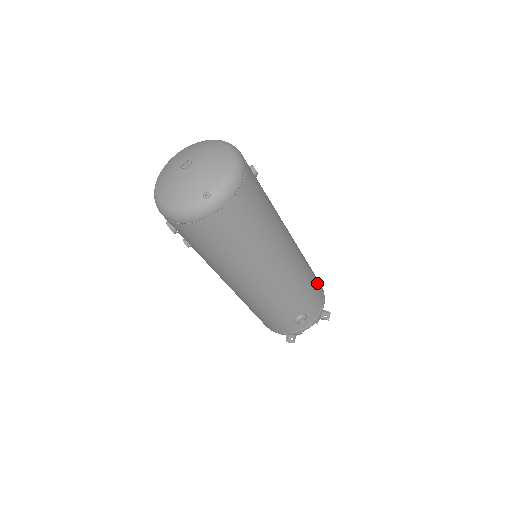
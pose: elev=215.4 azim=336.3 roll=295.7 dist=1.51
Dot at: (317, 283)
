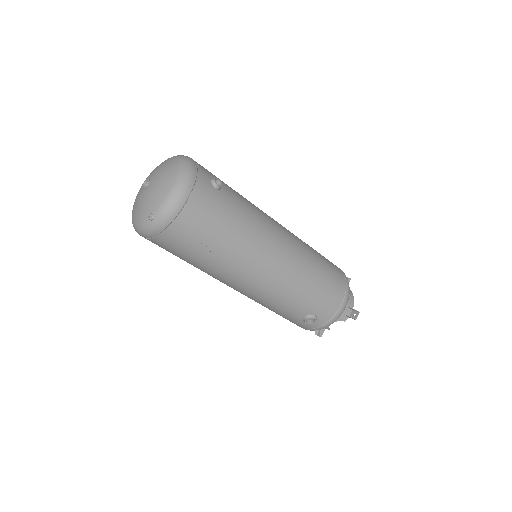
Dot at: (332, 283)
